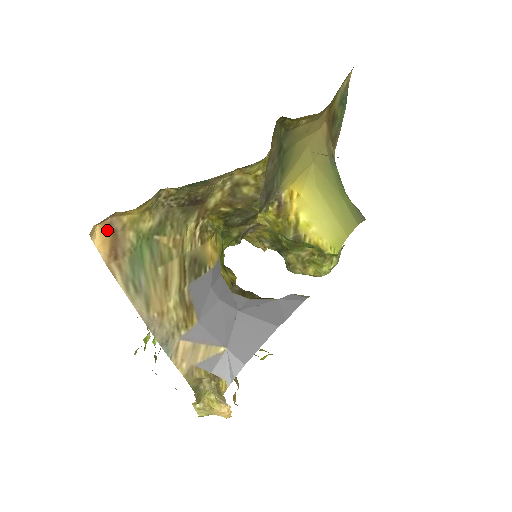
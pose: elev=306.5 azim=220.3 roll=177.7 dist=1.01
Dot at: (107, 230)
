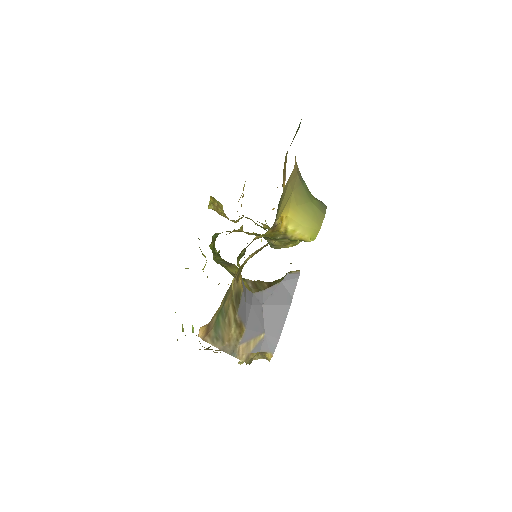
Dot at: (205, 326)
